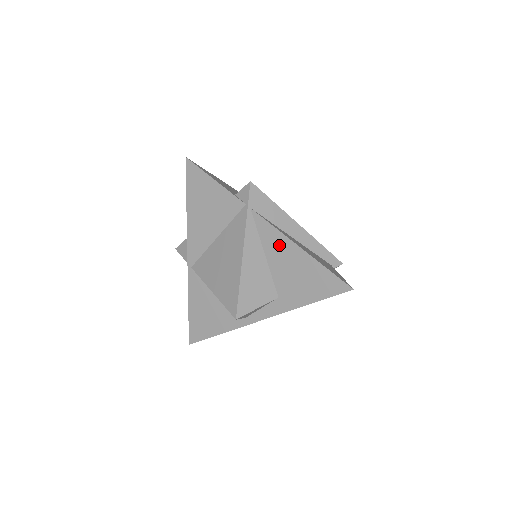
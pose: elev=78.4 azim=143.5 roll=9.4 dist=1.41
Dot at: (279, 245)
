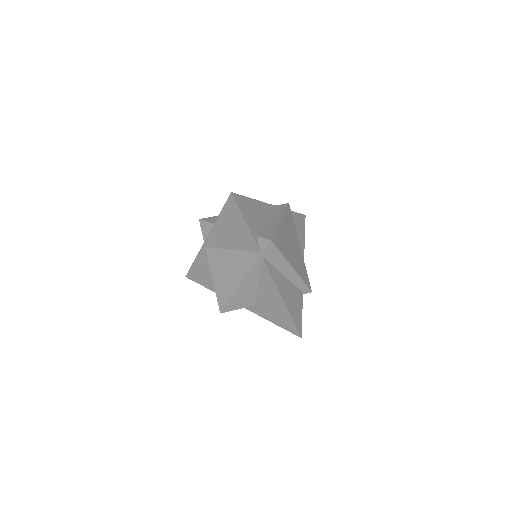
Dot at: (270, 287)
